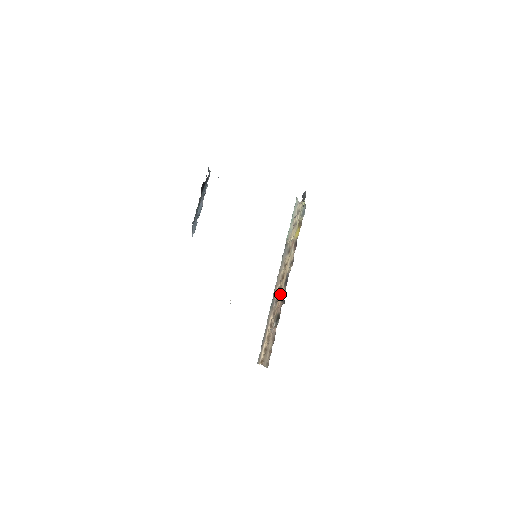
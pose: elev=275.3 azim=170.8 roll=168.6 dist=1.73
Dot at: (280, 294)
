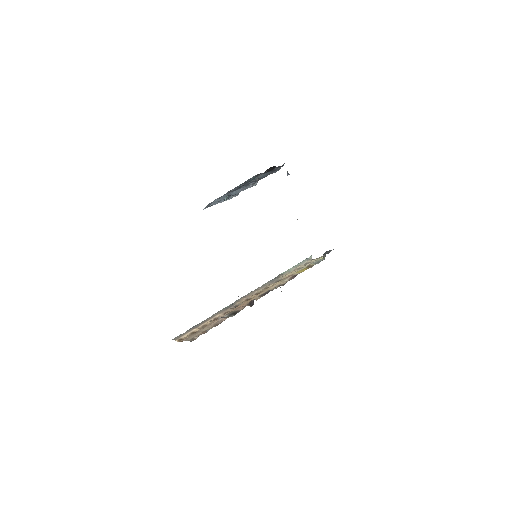
Dot at: (248, 301)
